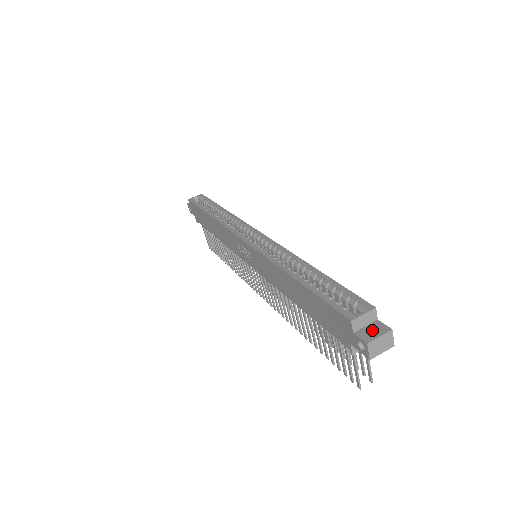
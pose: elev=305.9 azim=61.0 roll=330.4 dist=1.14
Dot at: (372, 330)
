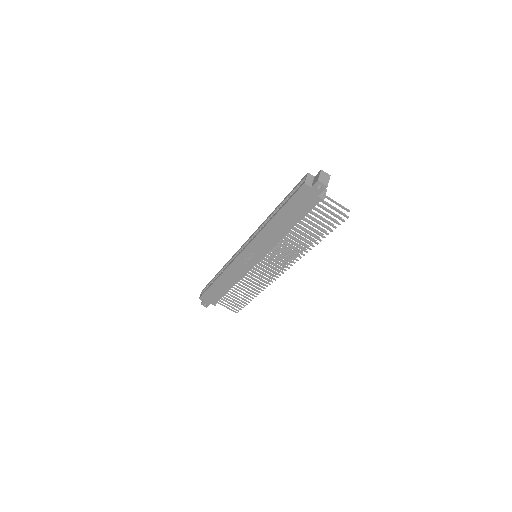
Dot at: (316, 179)
